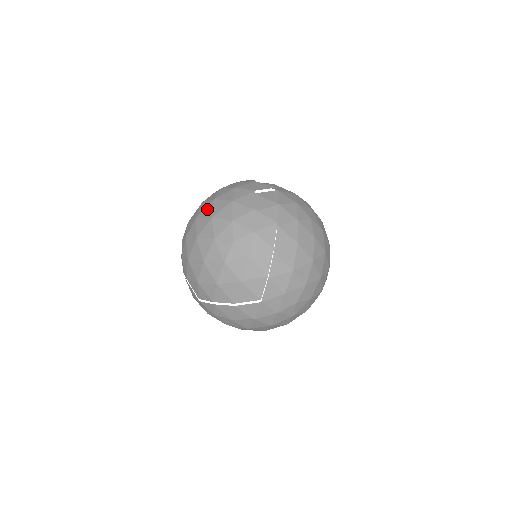
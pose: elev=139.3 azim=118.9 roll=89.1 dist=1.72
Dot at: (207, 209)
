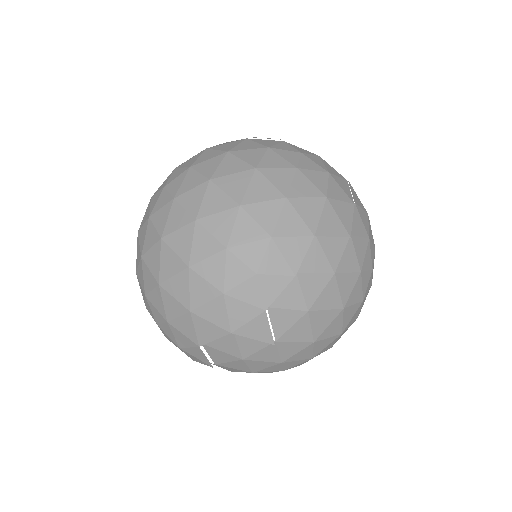
Dot at: (172, 261)
